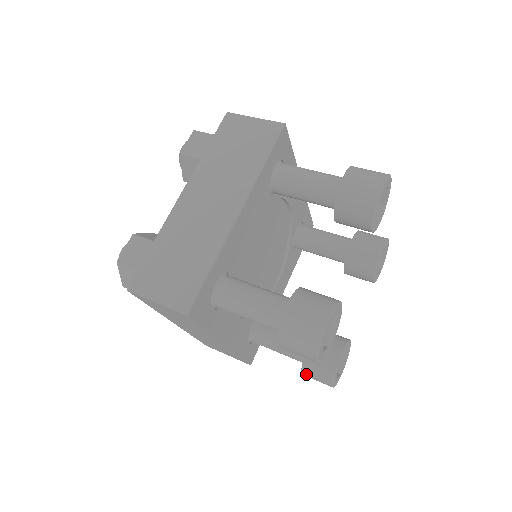
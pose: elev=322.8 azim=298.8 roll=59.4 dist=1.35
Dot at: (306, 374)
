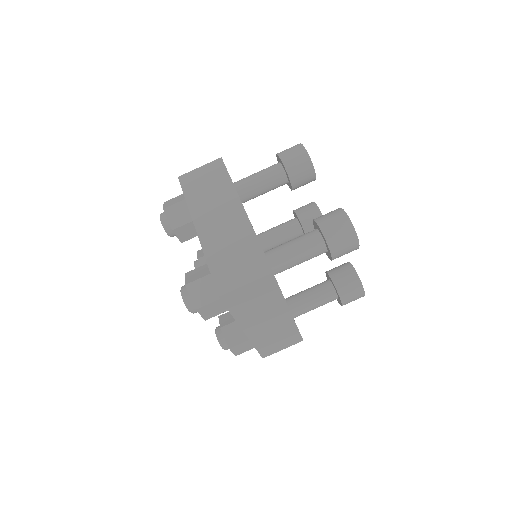
Dot at: occluded
